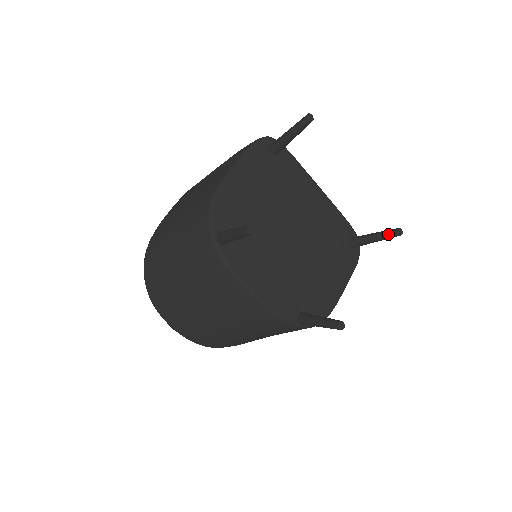
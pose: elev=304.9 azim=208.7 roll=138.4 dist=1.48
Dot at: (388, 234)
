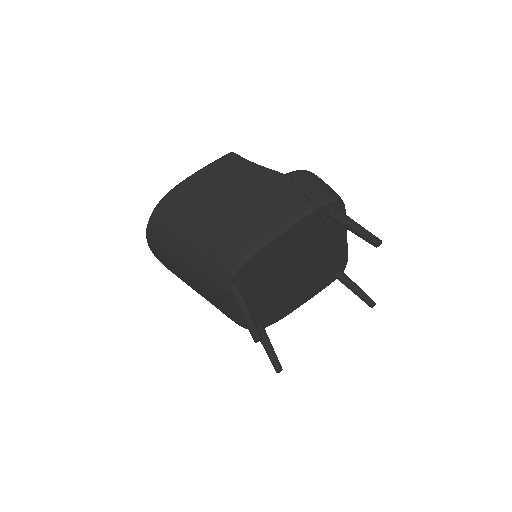
Dot at: (365, 300)
